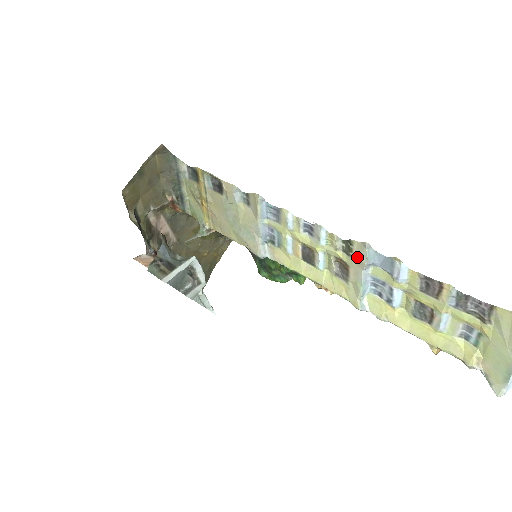
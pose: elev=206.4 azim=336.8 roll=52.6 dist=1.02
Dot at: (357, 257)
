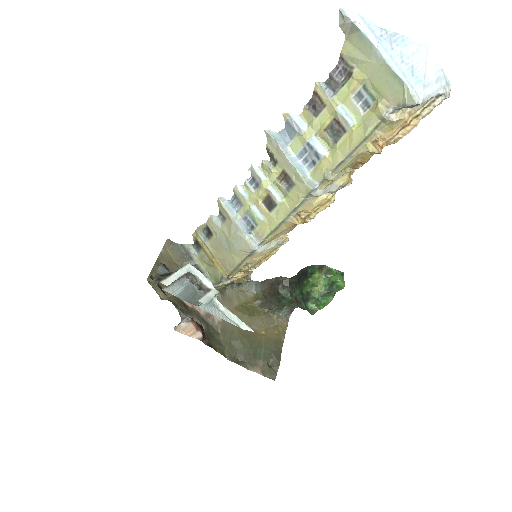
Dot at: (276, 152)
